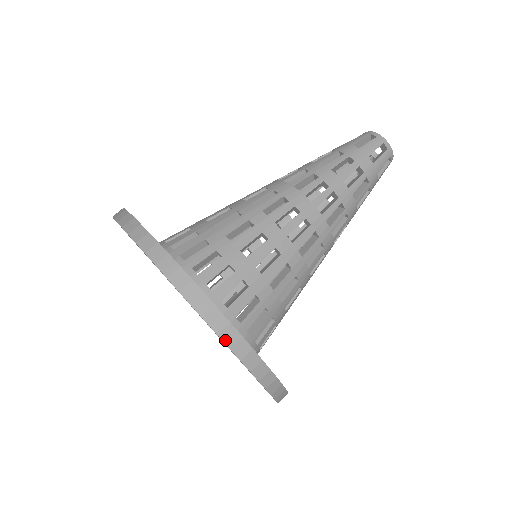
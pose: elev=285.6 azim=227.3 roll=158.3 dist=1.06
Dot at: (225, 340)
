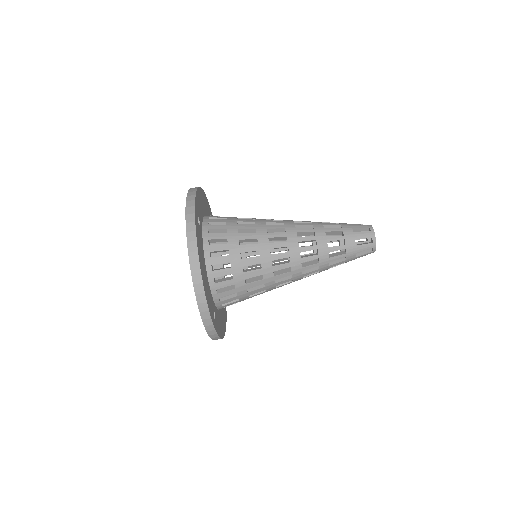
Dot at: (208, 333)
